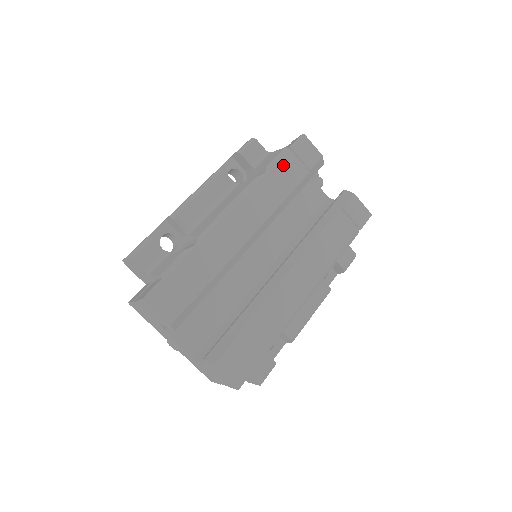
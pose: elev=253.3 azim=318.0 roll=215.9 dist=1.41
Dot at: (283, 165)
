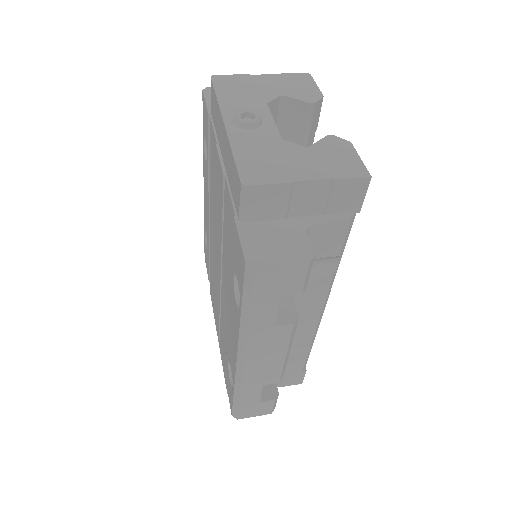
Dot at: occluded
